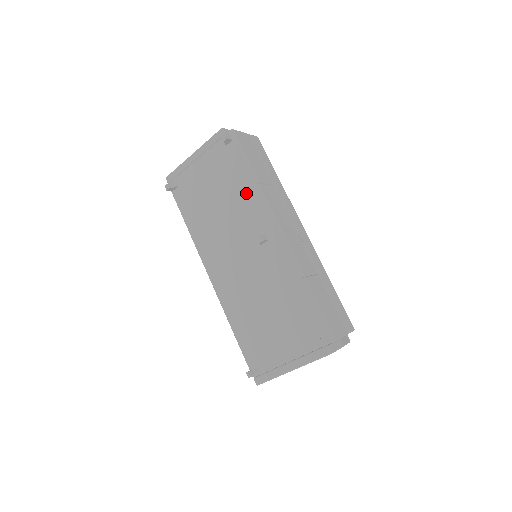
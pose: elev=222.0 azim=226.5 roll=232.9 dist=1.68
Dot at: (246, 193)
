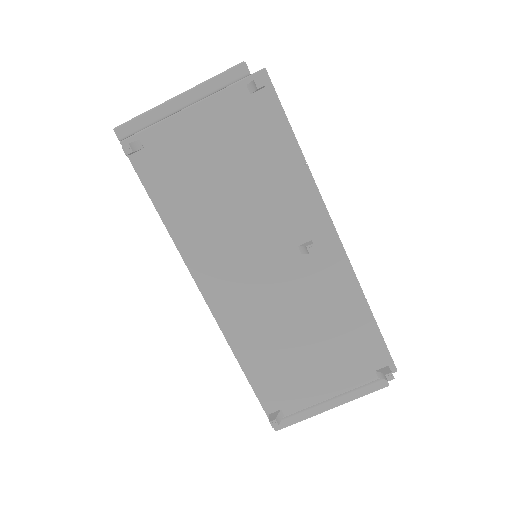
Dot at: (283, 176)
